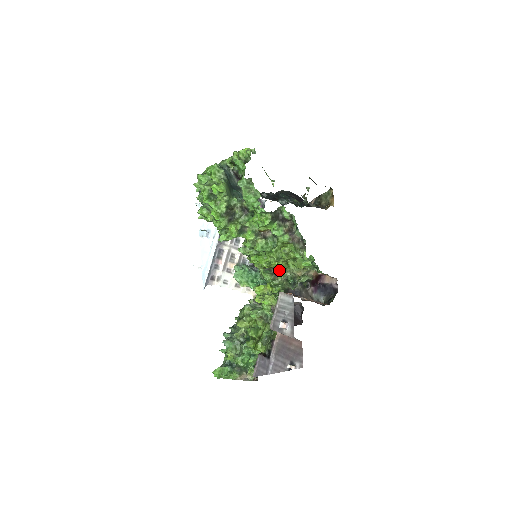
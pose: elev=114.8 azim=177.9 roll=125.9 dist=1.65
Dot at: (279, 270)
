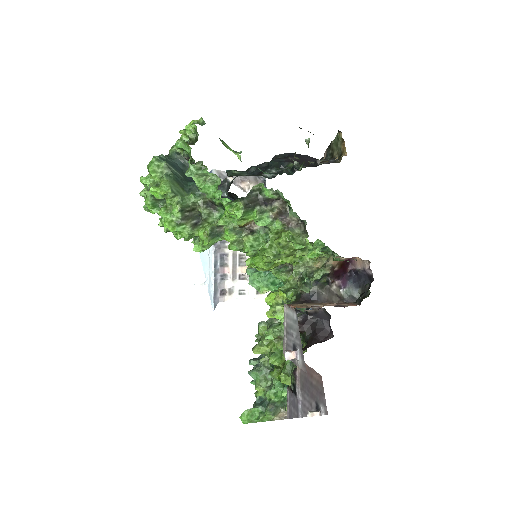
Dot at: occluded
